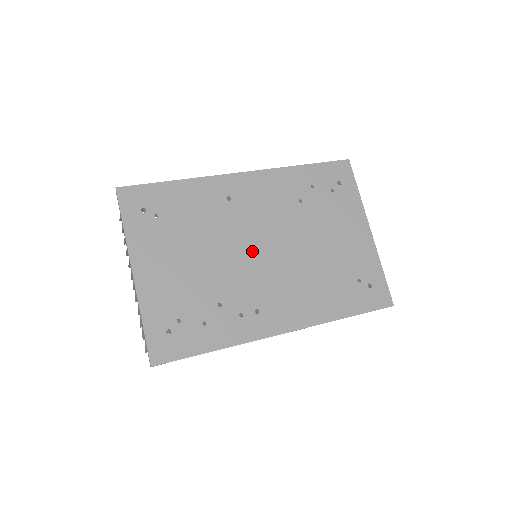
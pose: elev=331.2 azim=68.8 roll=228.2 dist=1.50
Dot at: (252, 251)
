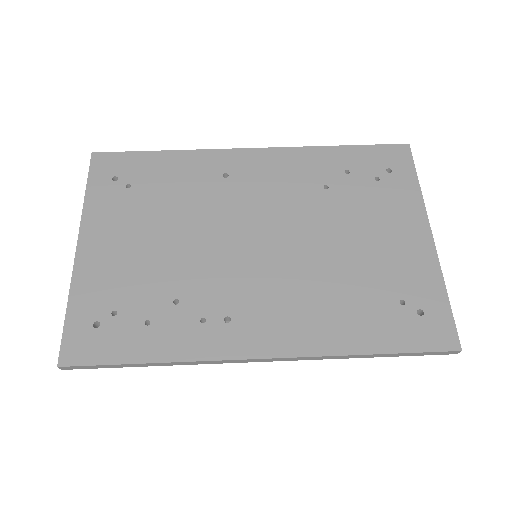
Dot at: (241, 240)
